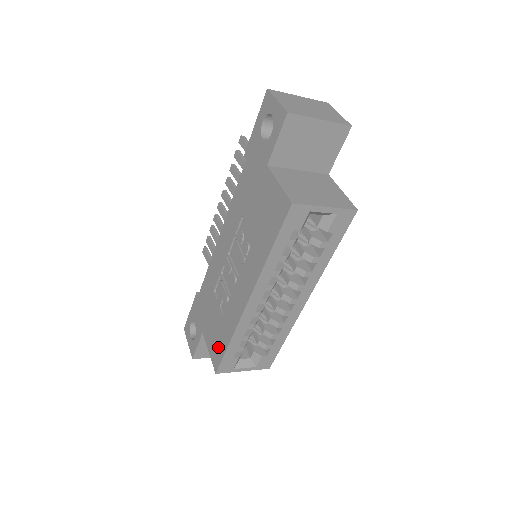
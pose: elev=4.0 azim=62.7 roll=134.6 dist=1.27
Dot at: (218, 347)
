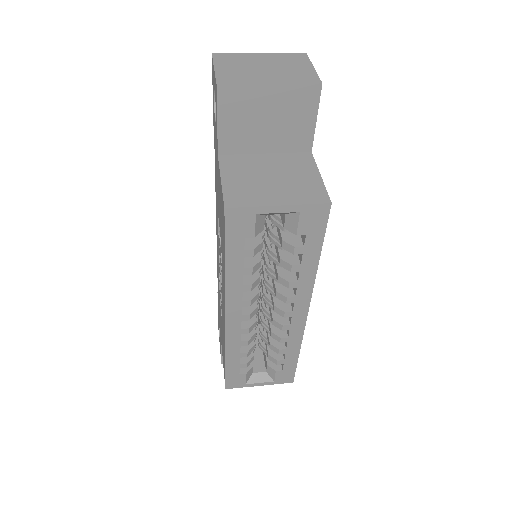
Dot at: occluded
